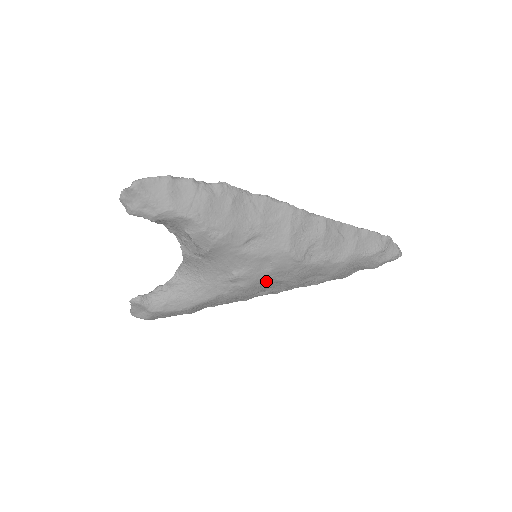
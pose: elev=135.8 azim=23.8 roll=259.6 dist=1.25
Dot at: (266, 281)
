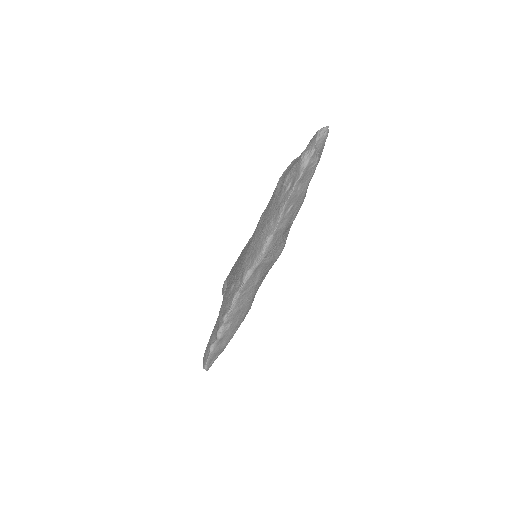
Dot at: occluded
